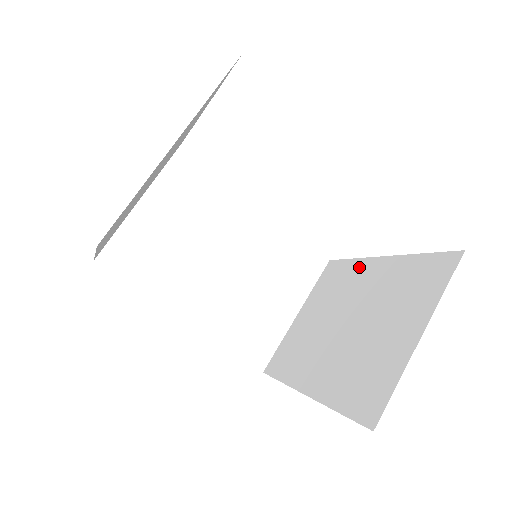
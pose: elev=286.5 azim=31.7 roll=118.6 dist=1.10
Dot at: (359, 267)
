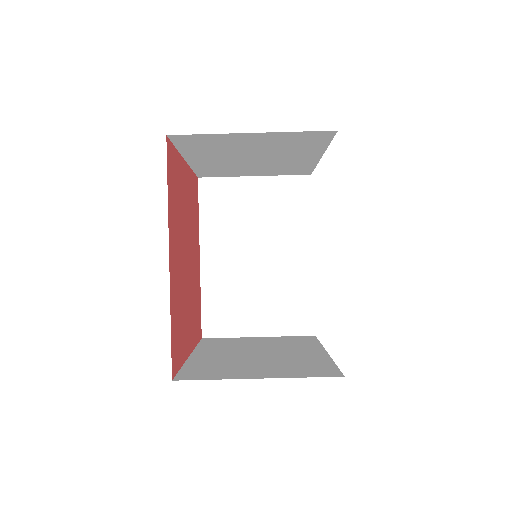
Dot at: (313, 346)
